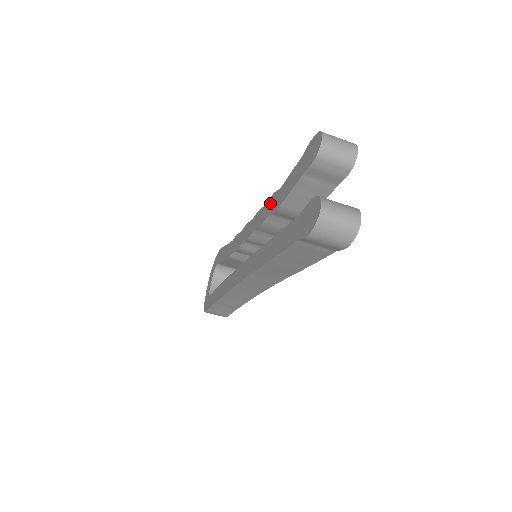
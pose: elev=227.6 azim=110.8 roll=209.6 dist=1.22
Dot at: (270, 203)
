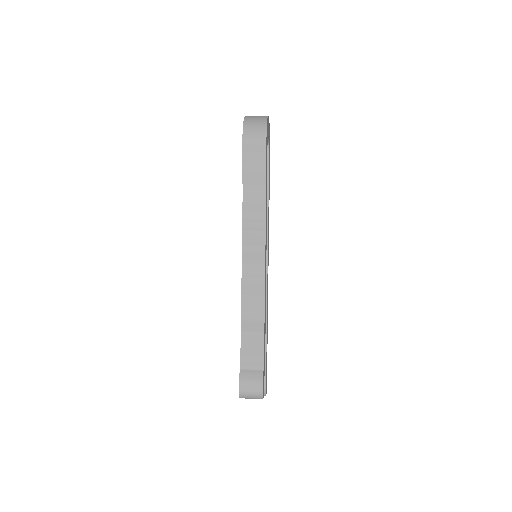
Dot at: occluded
